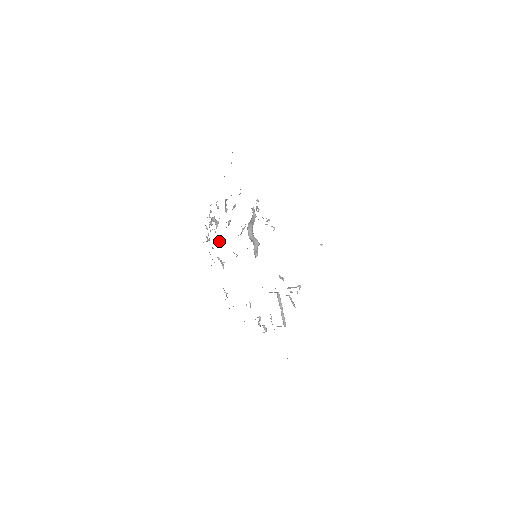
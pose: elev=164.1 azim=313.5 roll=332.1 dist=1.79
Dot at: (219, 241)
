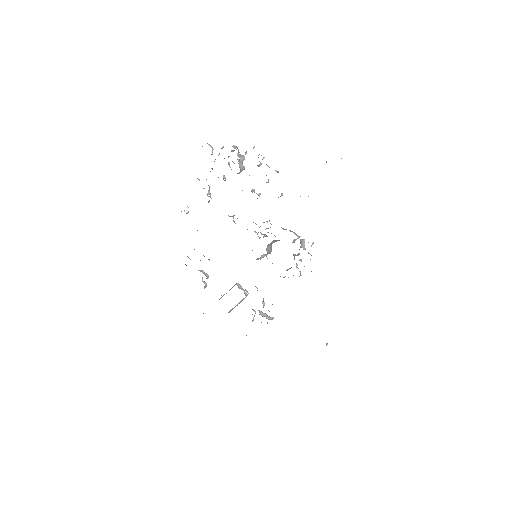
Dot at: occluded
